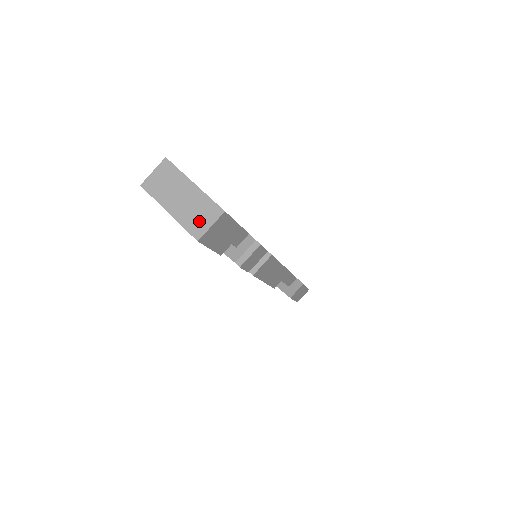
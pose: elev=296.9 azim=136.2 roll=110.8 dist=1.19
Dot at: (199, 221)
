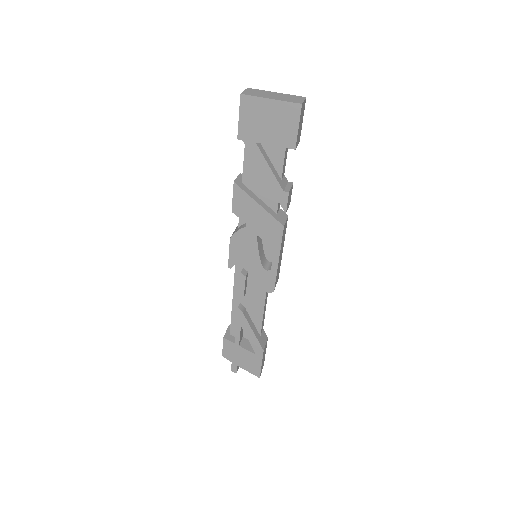
Dot at: (295, 100)
